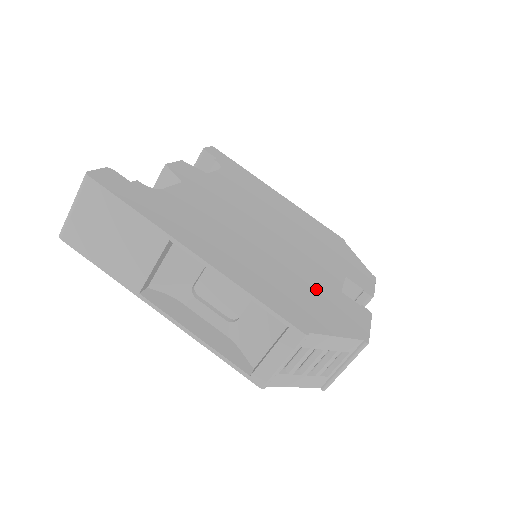
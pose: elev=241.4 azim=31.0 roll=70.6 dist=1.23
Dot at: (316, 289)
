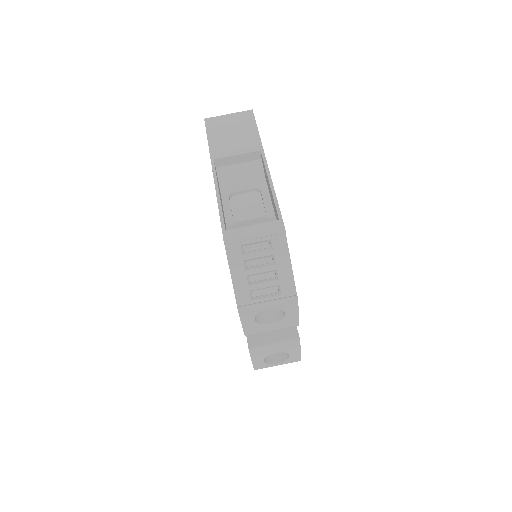
Dot at: occluded
